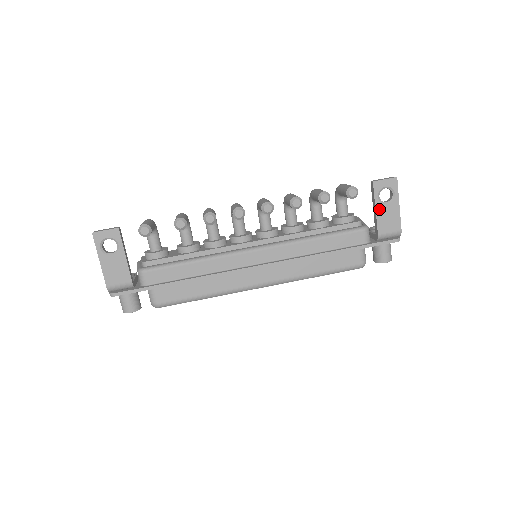
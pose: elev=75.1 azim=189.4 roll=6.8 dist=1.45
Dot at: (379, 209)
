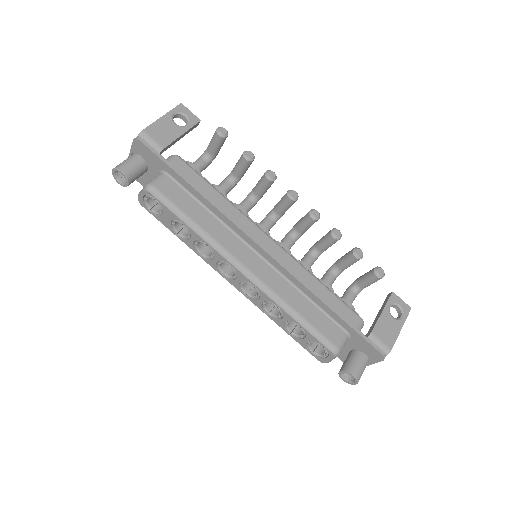
Dot at: (385, 314)
